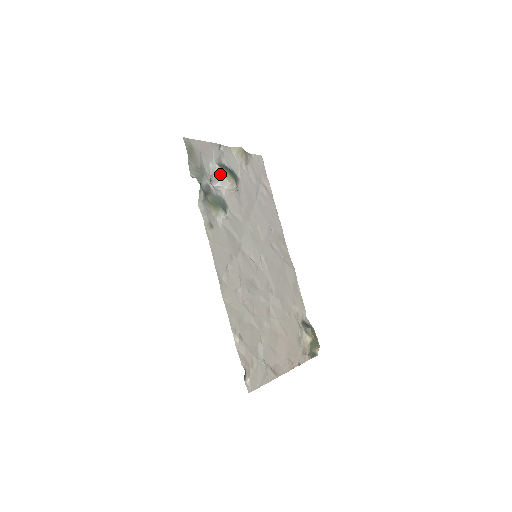
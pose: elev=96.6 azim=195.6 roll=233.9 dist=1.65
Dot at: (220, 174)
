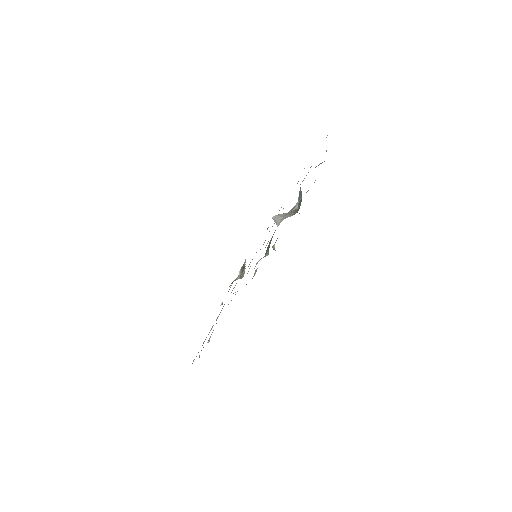
Dot at: (292, 211)
